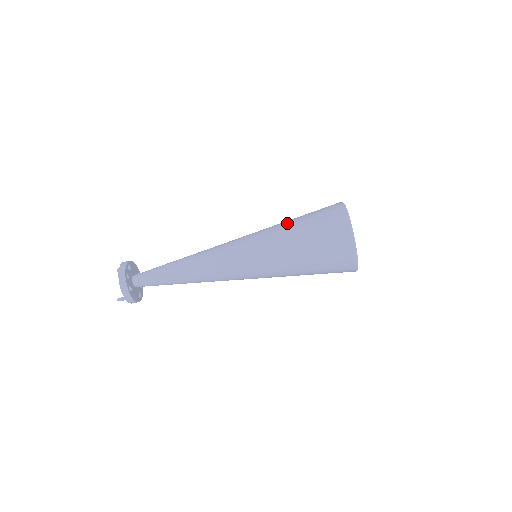
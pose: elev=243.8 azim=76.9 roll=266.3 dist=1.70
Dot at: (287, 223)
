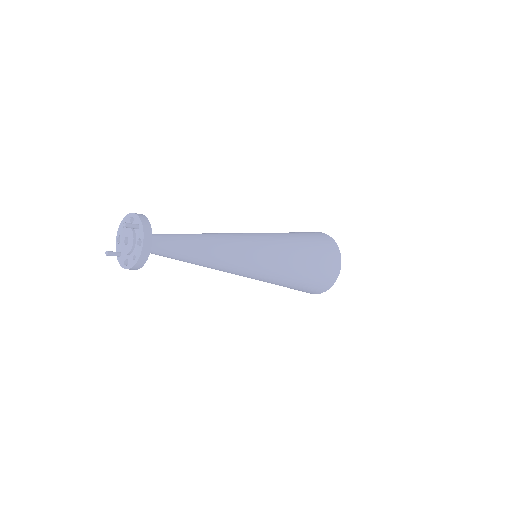
Dot at: (302, 265)
